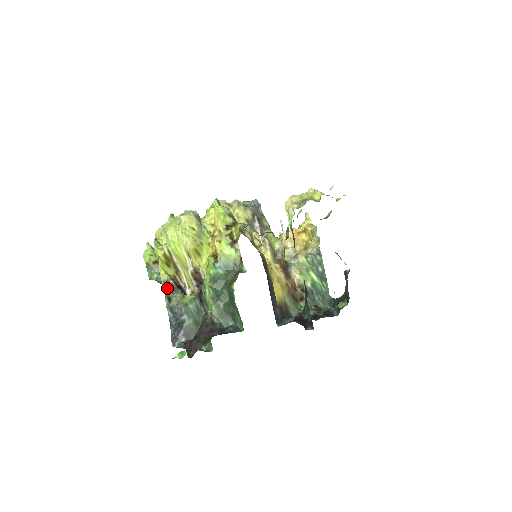
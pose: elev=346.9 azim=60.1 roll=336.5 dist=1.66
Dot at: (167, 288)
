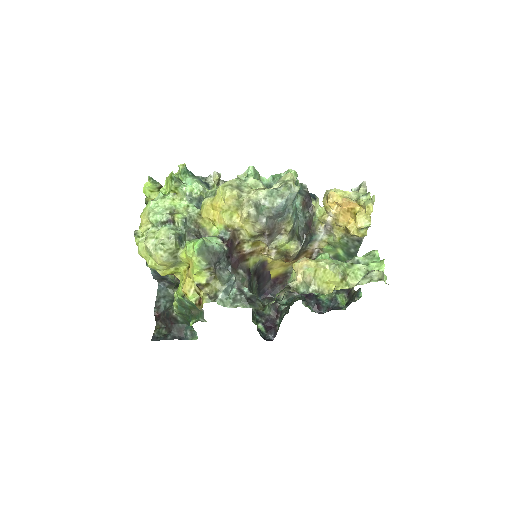
Dot at: occluded
